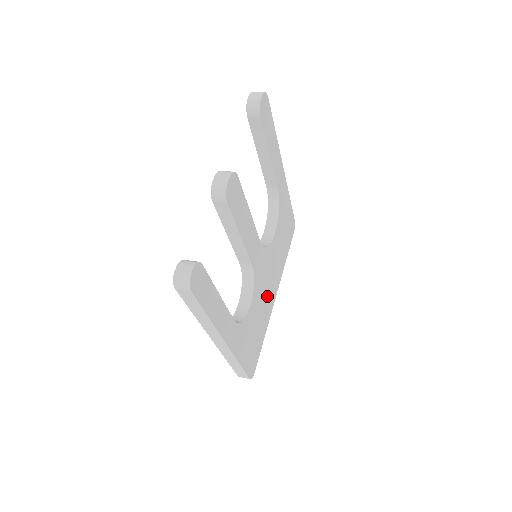
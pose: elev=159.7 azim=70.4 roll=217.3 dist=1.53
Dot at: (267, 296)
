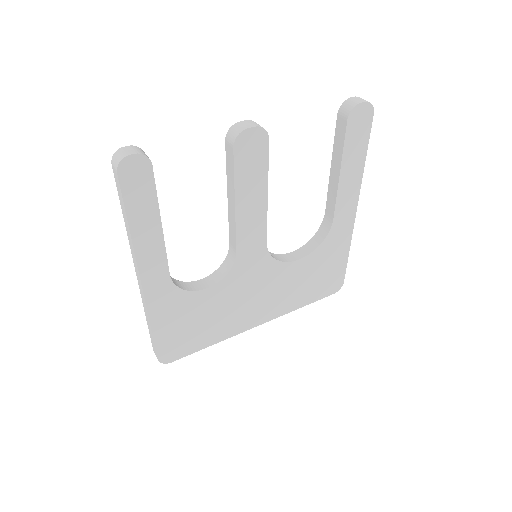
Dot at: (243, 309)
